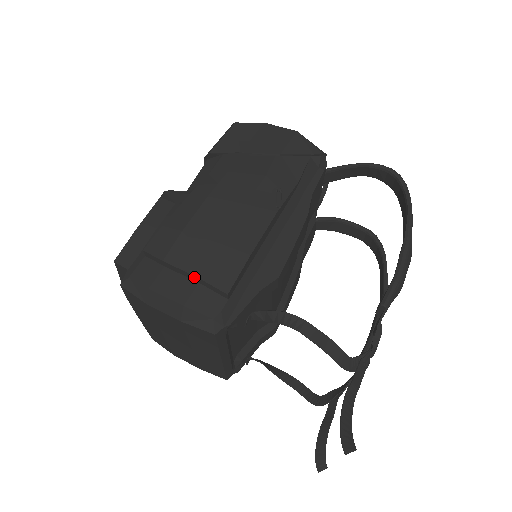
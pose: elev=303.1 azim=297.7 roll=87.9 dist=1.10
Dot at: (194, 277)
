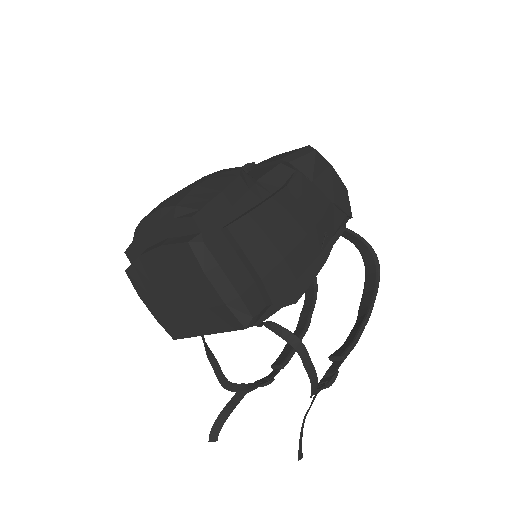
Dot at: (257, 276)
